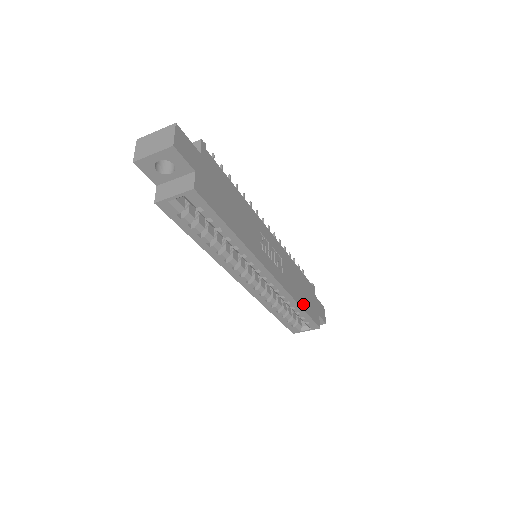
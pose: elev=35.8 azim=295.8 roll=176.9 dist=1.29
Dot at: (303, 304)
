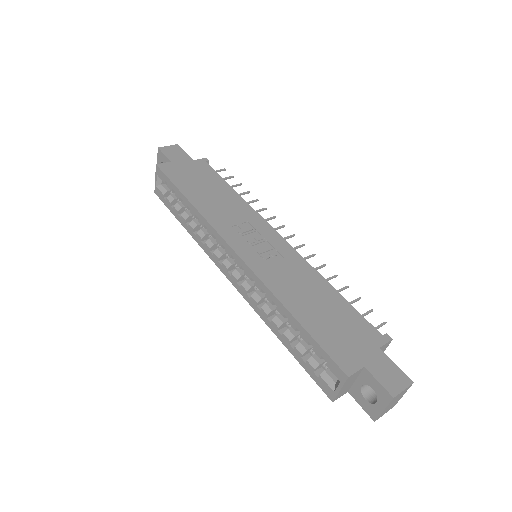
Dot at: (304, 317)
